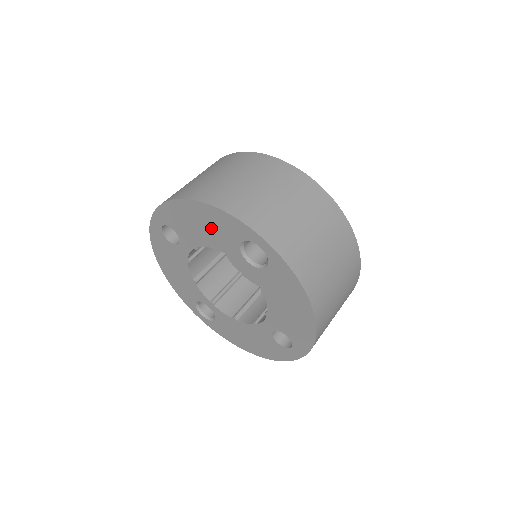
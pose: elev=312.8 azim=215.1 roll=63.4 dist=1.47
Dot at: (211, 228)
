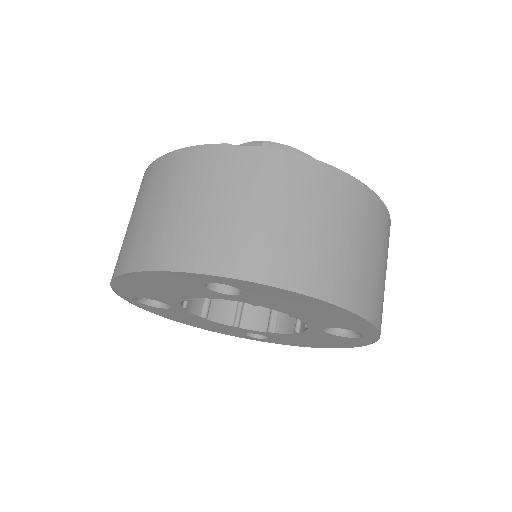
Dot at: (322, 316)
